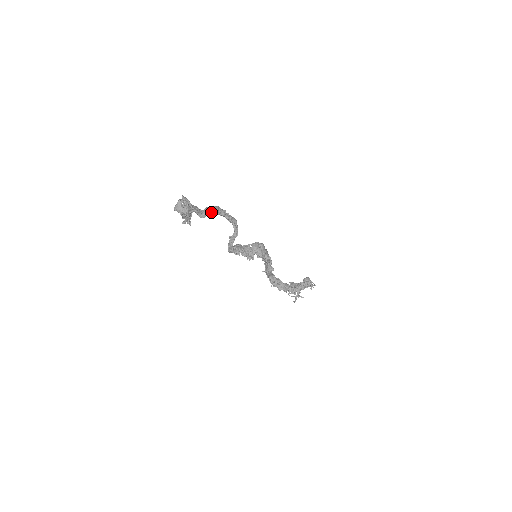
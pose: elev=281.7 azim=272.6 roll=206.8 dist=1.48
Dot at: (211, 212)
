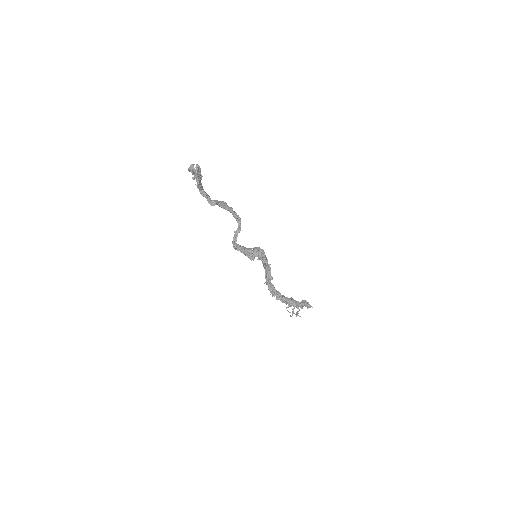
Dot at: (220, 204)
